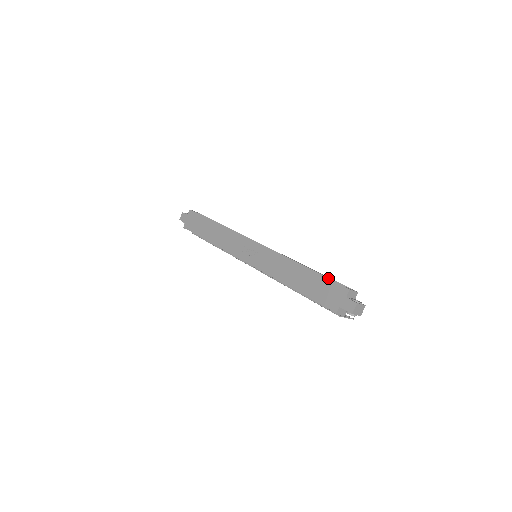
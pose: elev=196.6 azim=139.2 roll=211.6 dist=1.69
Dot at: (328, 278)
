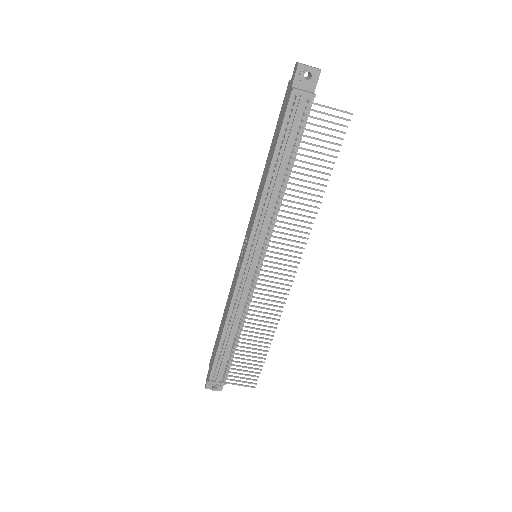
Dot at: occluded
